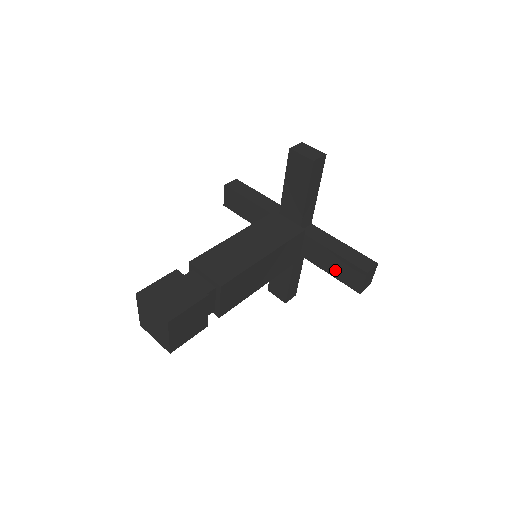
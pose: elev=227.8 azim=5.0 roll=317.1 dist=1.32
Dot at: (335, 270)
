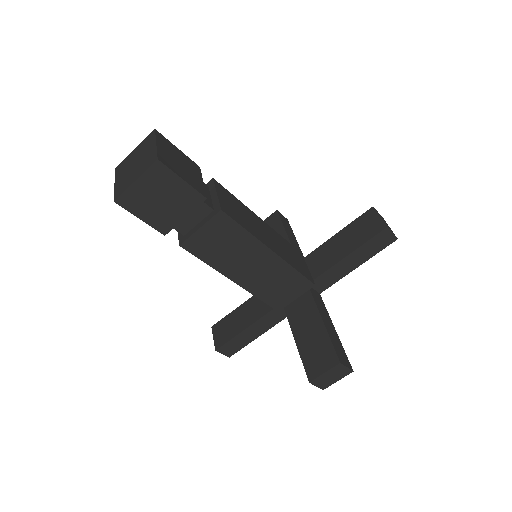
Dot at: (306, 341)
